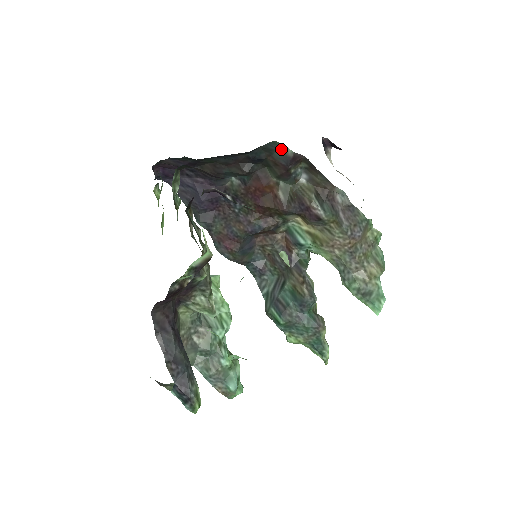
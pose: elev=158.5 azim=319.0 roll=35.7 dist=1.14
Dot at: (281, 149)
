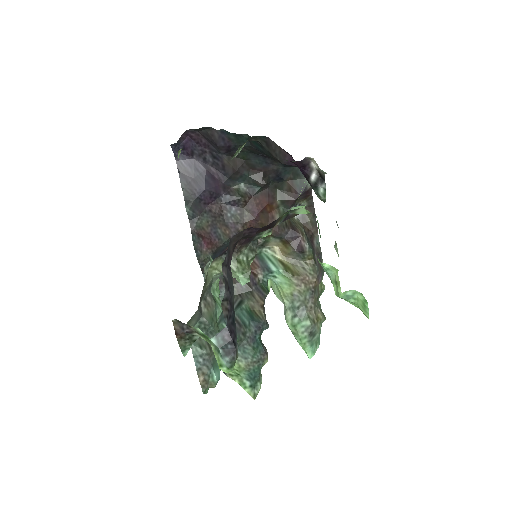
Dot at: (305, 178)
